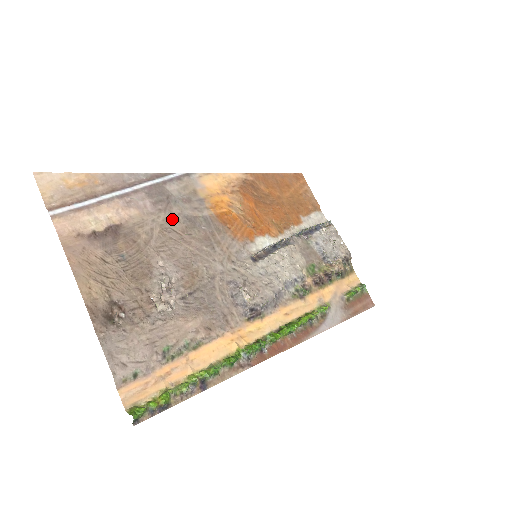
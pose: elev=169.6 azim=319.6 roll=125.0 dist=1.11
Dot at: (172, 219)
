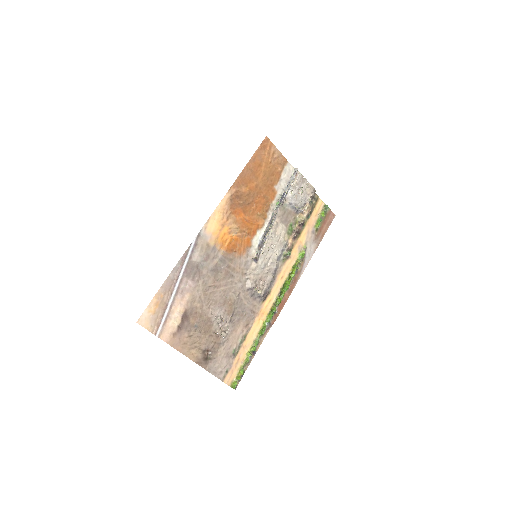
Dot at: (206, 280)
